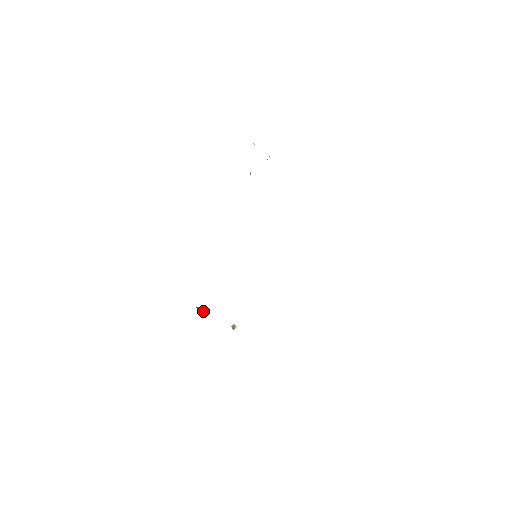
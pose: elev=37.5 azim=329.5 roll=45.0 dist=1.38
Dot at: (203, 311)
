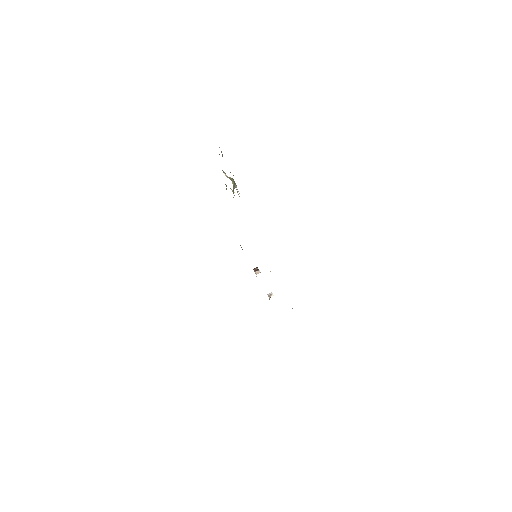
Dot at: (256, 274)
